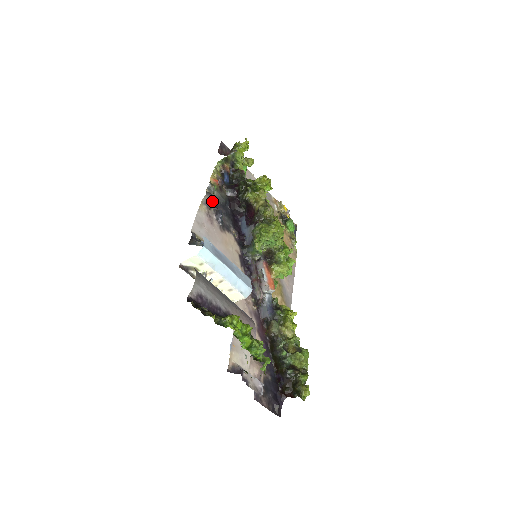
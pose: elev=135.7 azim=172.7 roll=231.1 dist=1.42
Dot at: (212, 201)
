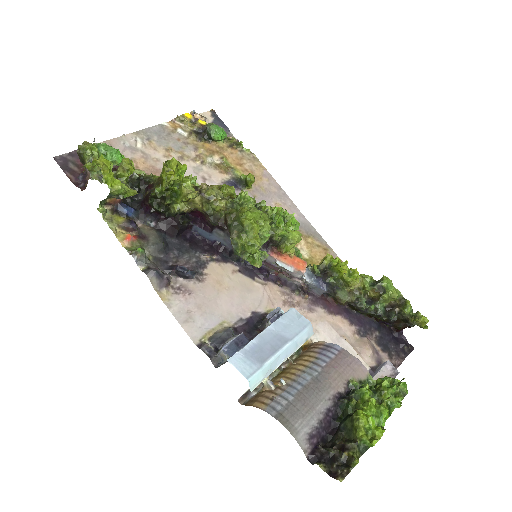
Dot at: (161, 274)
